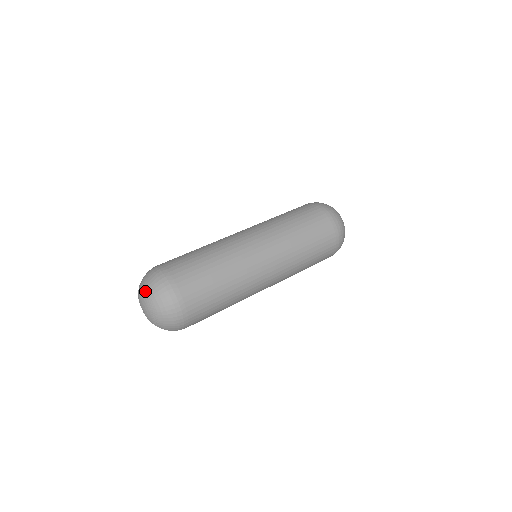
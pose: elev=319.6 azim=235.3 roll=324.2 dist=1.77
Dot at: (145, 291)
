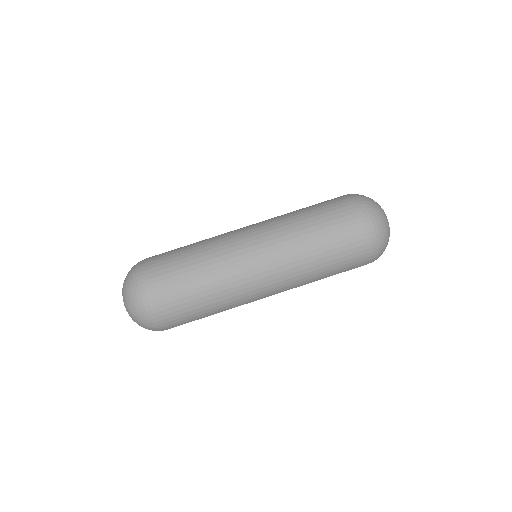
Dot at: (123, 284)
